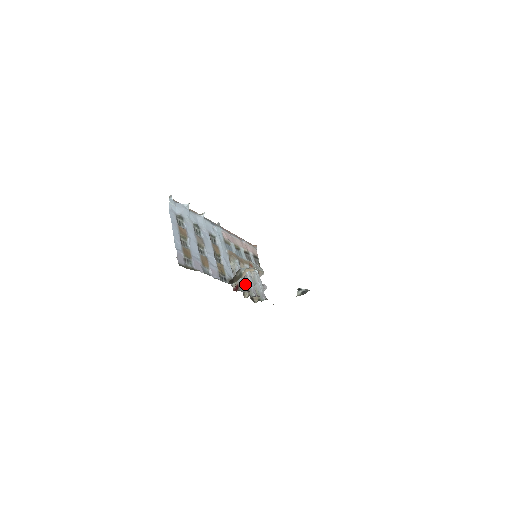
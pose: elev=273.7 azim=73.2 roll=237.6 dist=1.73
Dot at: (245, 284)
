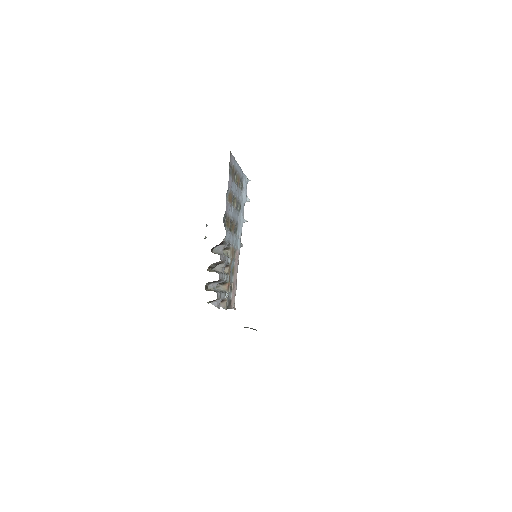
Dot at: (217, 270)
